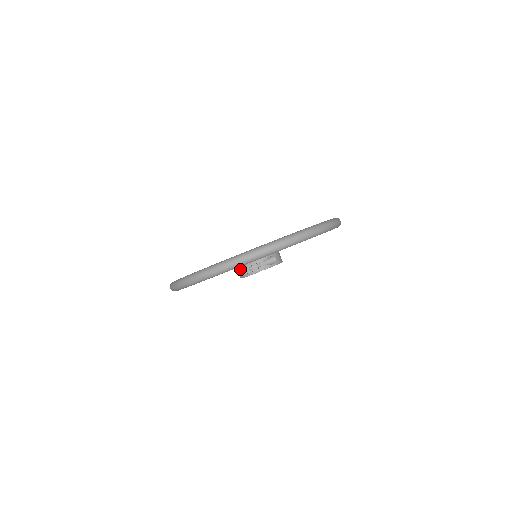
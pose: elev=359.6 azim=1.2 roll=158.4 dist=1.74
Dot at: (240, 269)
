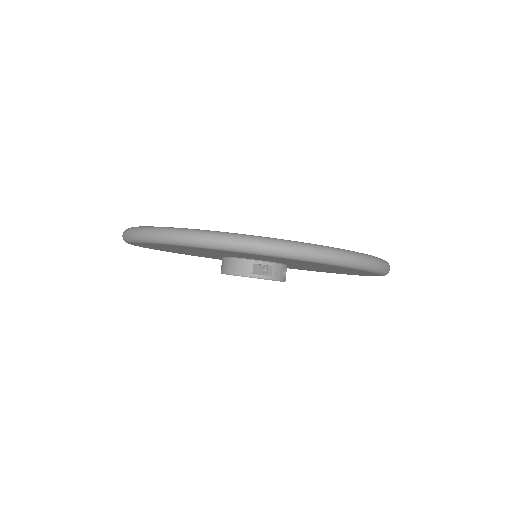
Dot at: (249, 263)
